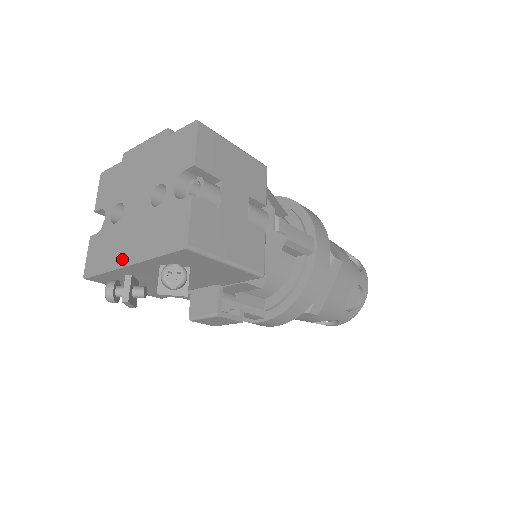
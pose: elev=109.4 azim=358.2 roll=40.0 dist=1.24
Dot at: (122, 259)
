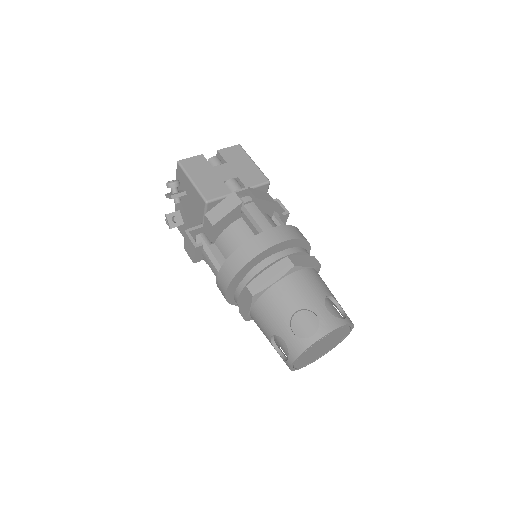
Dot at: occluded
